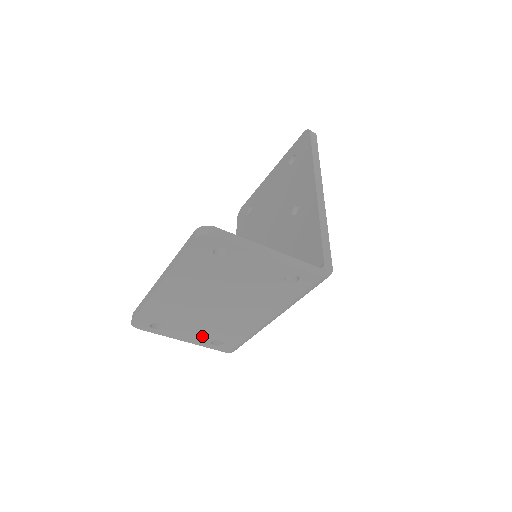
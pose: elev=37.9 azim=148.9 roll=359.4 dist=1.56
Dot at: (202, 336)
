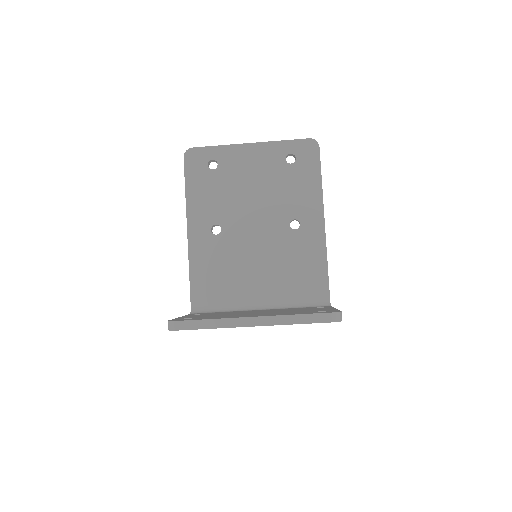
Dot at: occluded
